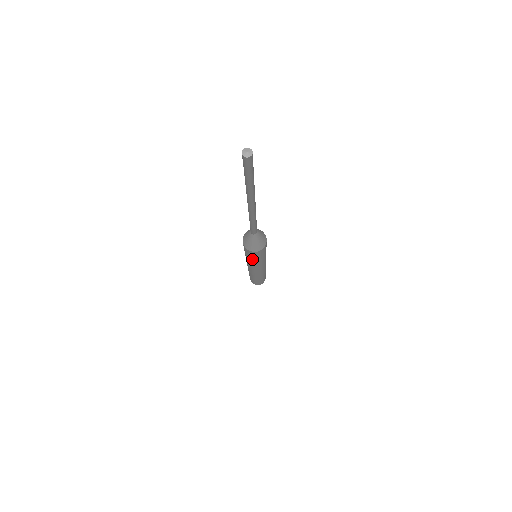
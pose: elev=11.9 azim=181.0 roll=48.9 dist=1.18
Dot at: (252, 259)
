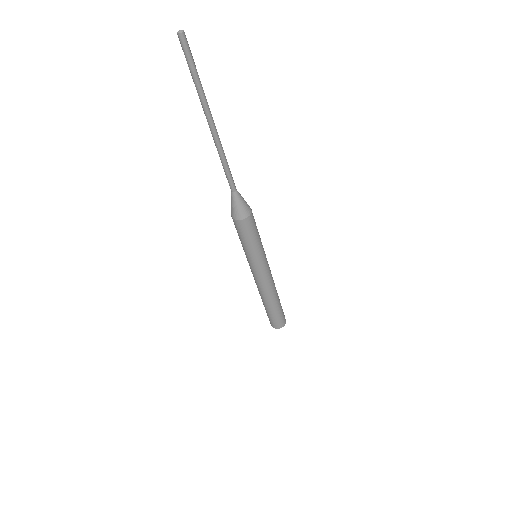
Dot at: (240, 240)
